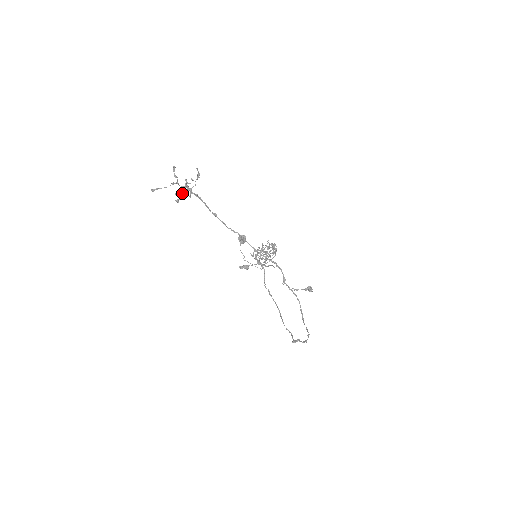
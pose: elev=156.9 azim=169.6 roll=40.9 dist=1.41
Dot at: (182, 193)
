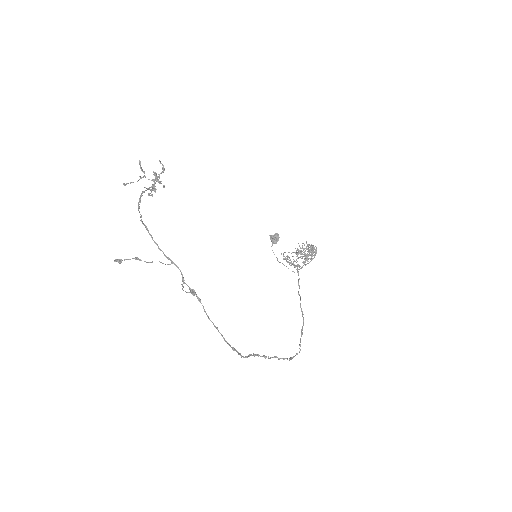
Dot at: occluded
